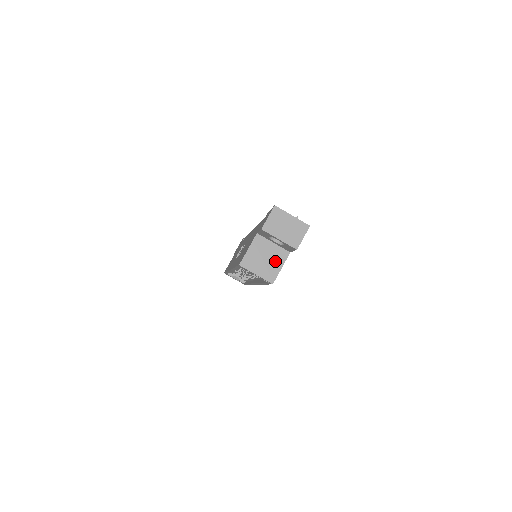
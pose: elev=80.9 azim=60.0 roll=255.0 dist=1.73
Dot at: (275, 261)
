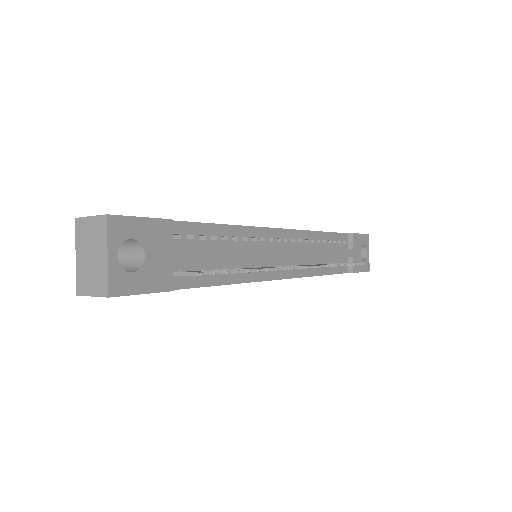
Dot at: occluded
